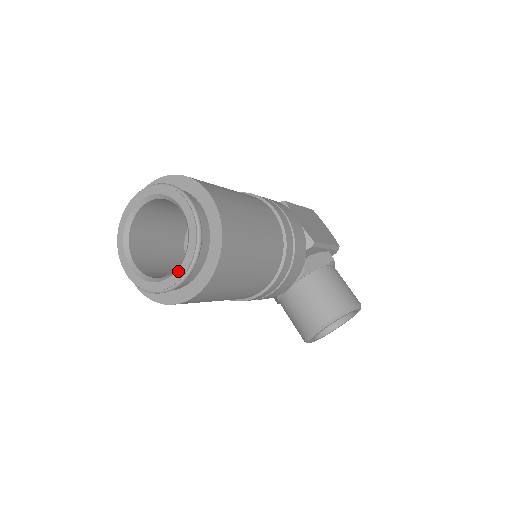
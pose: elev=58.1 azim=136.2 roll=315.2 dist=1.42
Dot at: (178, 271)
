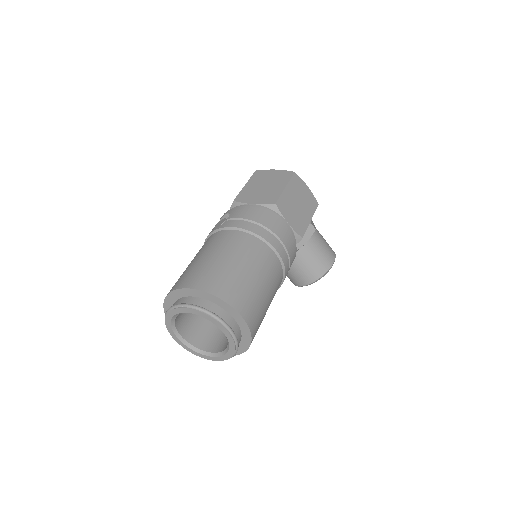
Dot at: (223, 357)
